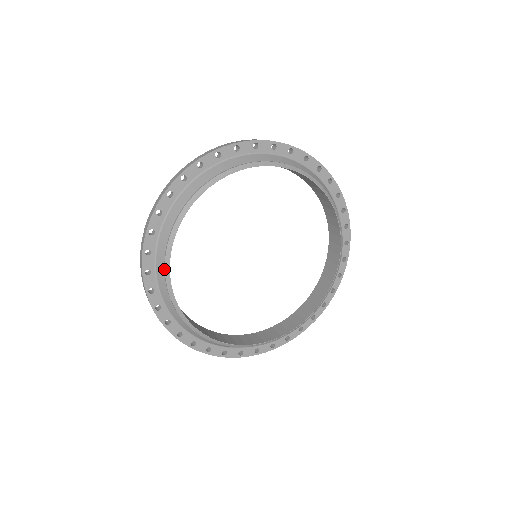
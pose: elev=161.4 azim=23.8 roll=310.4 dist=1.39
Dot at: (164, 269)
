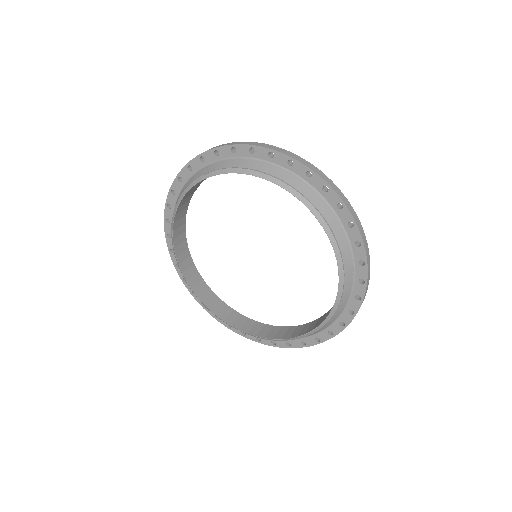
Dot at: (195, 180)
